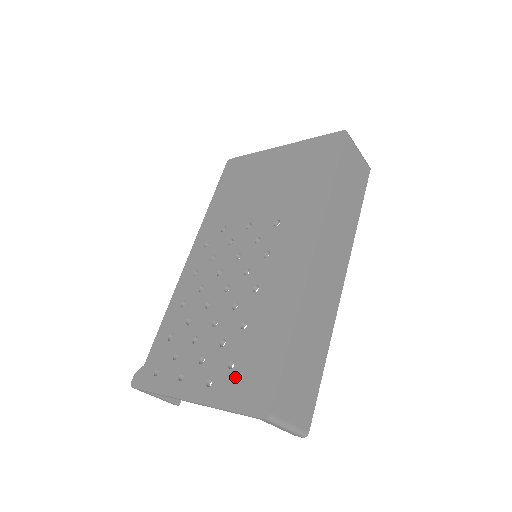
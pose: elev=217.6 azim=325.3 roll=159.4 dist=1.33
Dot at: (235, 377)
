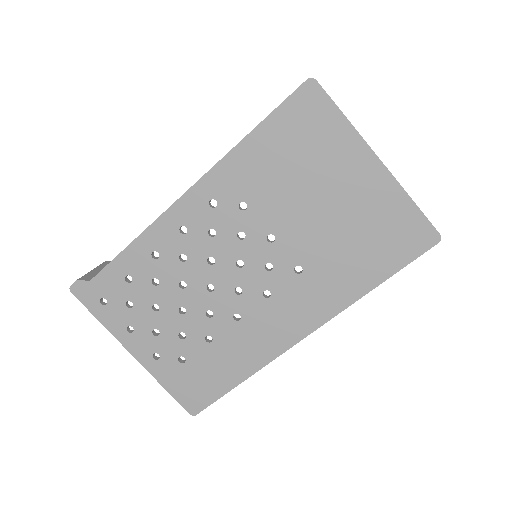
Dot at: (181, 372)
